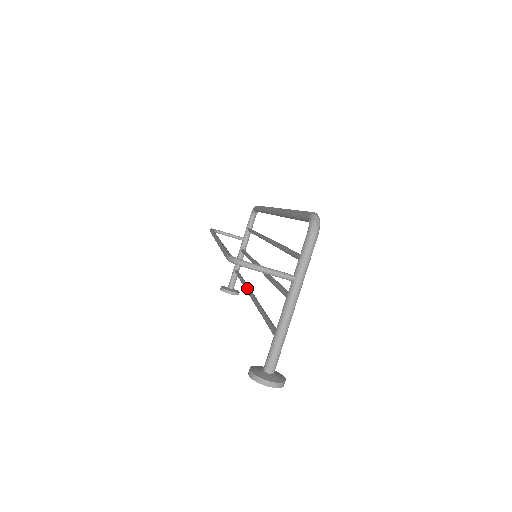
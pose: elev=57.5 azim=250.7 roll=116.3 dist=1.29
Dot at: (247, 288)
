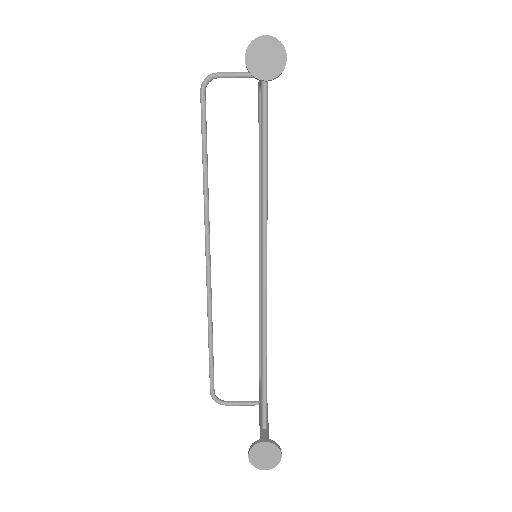
Dot at: (262, 290)
